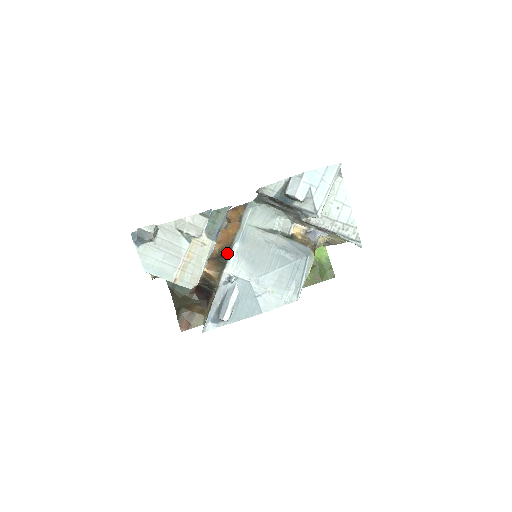
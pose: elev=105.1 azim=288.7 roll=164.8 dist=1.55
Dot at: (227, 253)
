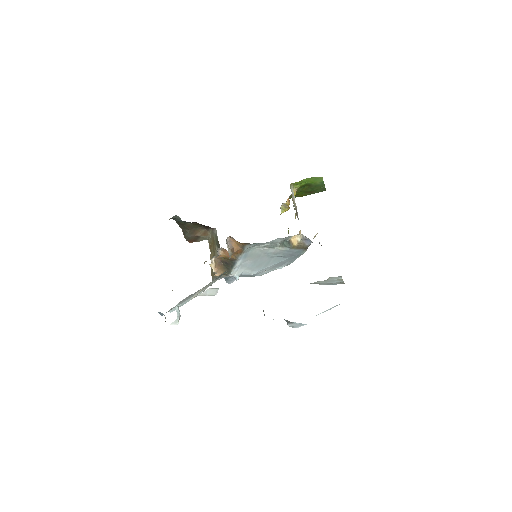
Dot at: (231, 264)
